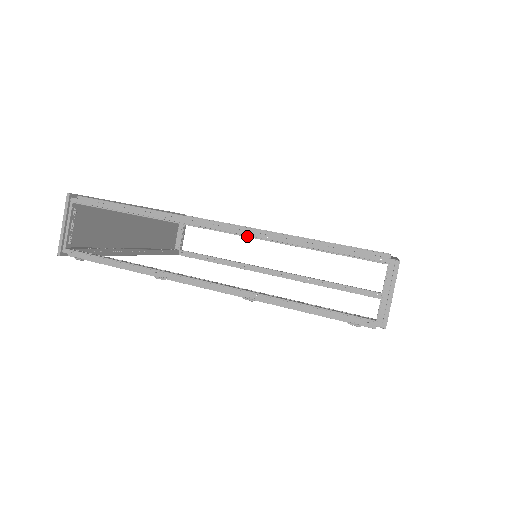
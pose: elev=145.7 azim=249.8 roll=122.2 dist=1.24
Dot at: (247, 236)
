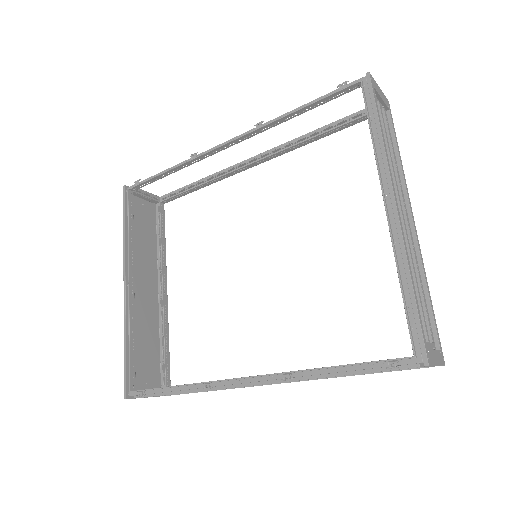
Dot at: (277, 147)
